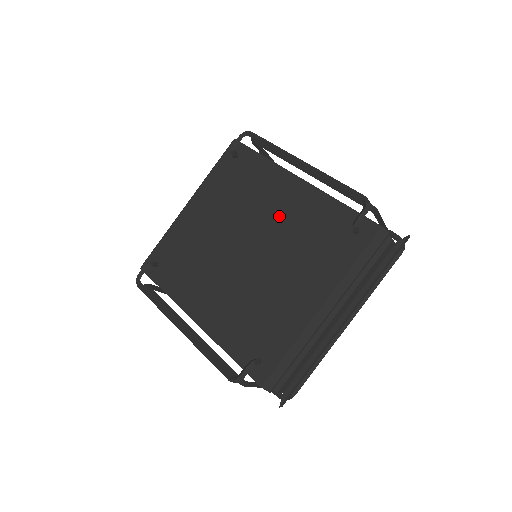
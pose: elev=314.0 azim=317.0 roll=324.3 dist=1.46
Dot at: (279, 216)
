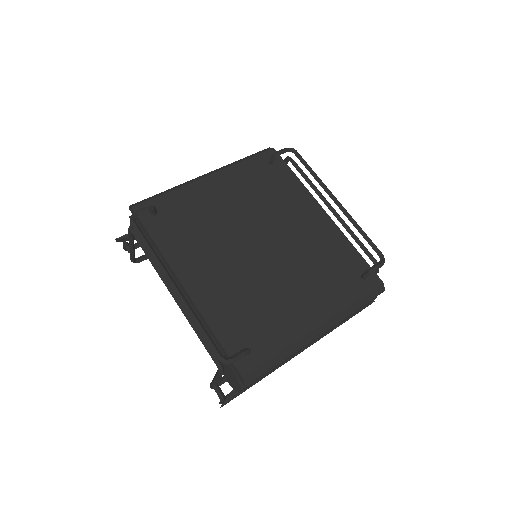
Dot at: (299, 232)
